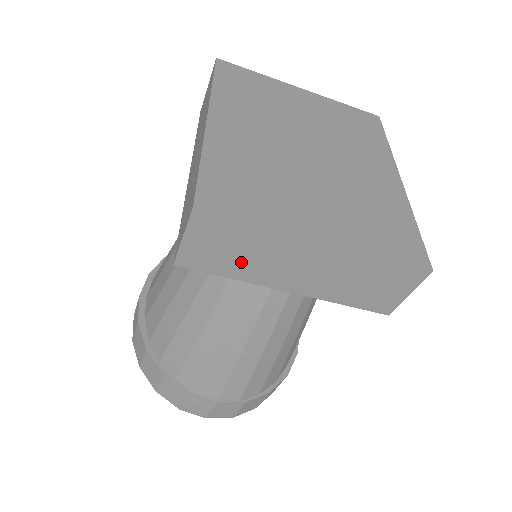
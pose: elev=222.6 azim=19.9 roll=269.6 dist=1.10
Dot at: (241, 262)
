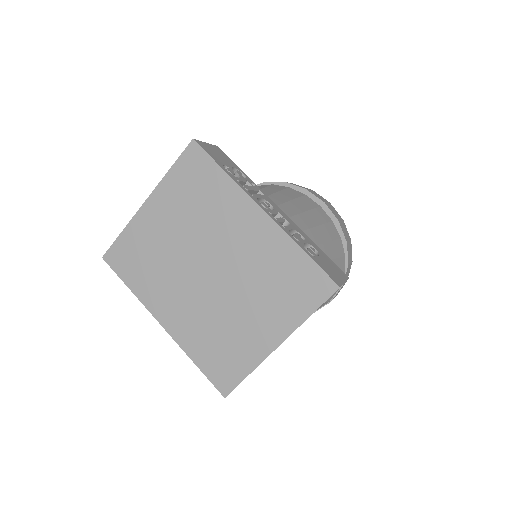
Dot at: occluded
